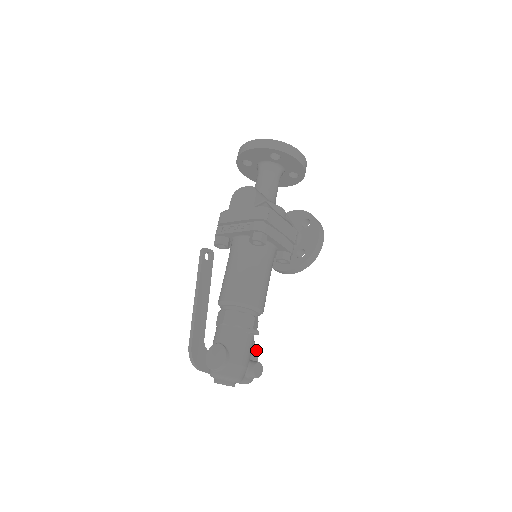
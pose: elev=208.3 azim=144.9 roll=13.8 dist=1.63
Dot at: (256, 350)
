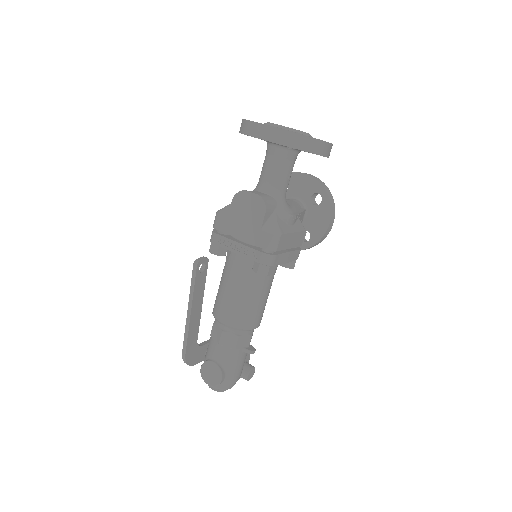
Dot at: occluded
